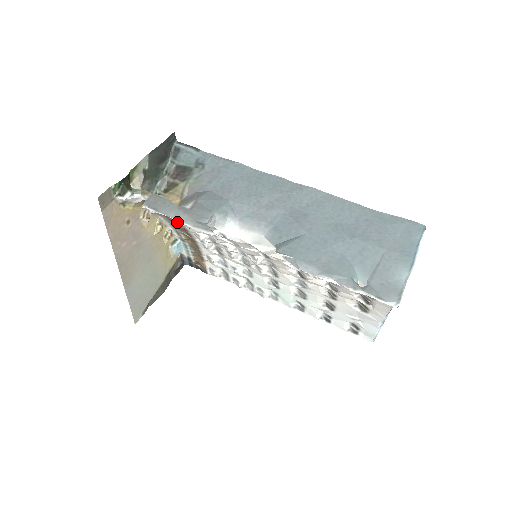
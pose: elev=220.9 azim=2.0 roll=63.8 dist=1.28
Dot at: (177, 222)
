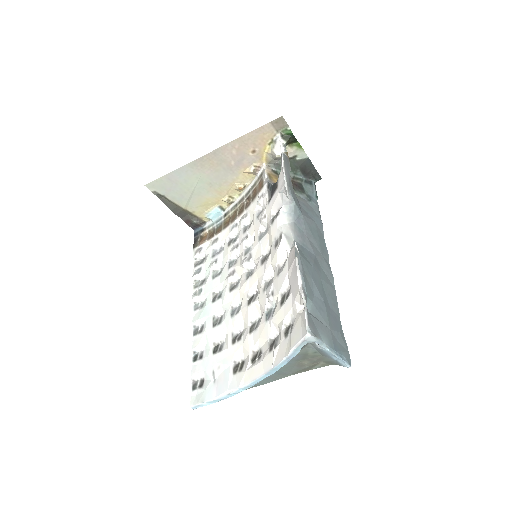
Dot at: (260, 191)
